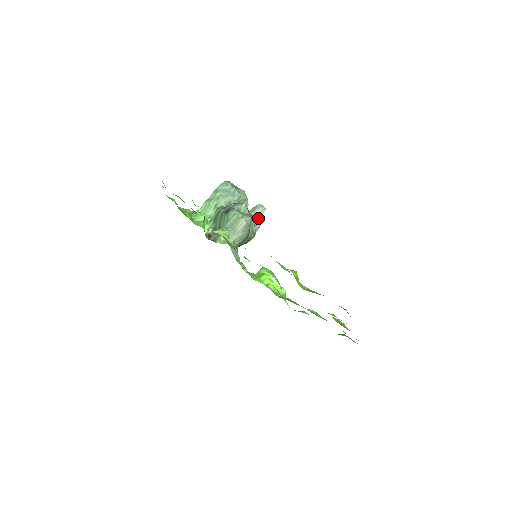
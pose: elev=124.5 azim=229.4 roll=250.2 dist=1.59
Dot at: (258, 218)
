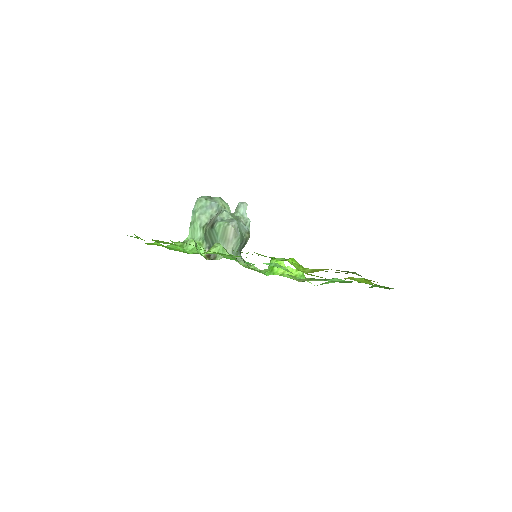
Dot at: (244, 216)
